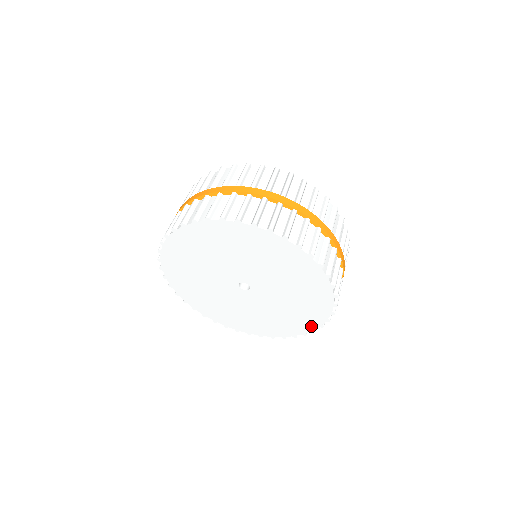
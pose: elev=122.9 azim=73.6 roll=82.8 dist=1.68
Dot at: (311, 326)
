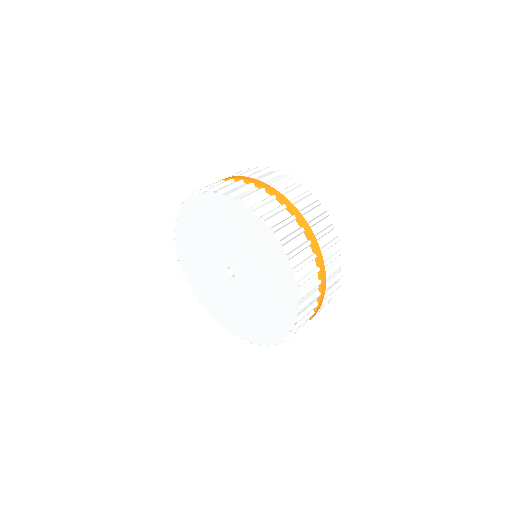
Dot at: (274, 337)
